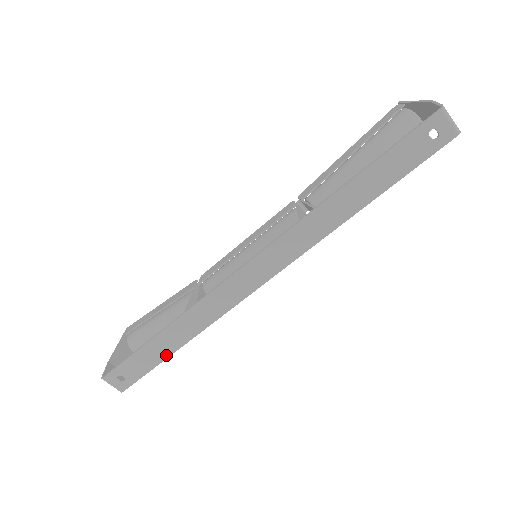
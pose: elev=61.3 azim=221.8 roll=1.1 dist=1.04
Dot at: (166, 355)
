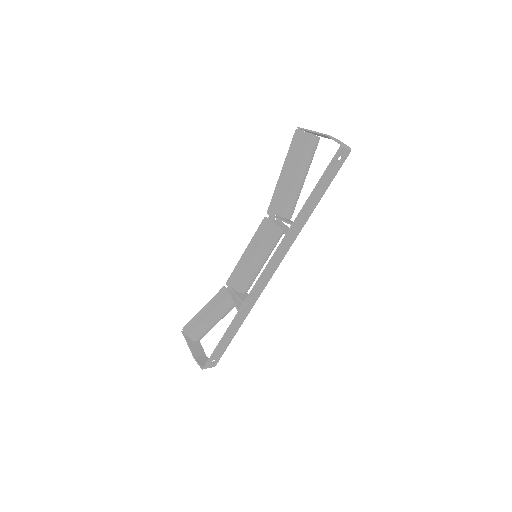
Dot at: (234, 335)
